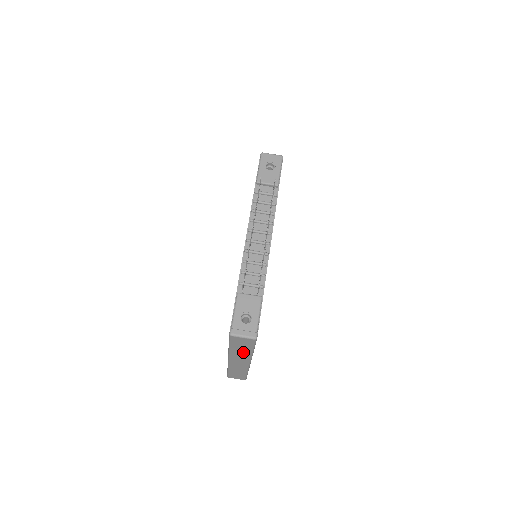
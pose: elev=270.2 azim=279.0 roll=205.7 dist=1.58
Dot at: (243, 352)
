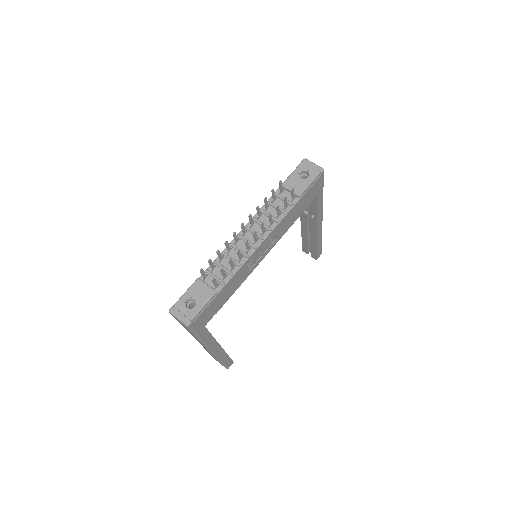
Dot at: occluded
